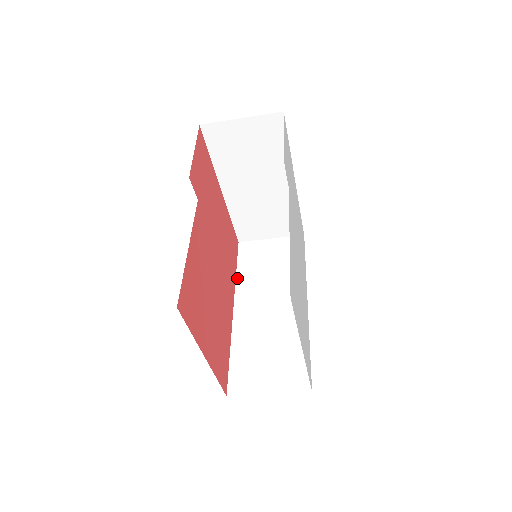
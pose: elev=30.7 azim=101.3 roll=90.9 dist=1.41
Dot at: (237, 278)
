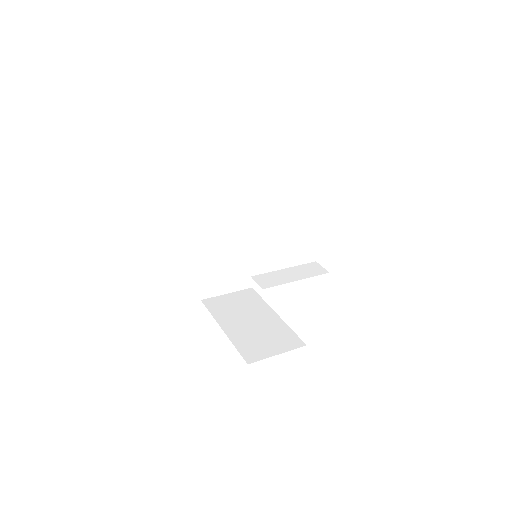
Dot at: (201, 208)
